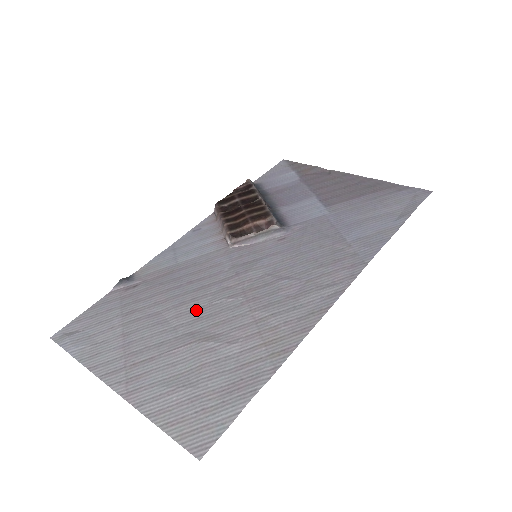
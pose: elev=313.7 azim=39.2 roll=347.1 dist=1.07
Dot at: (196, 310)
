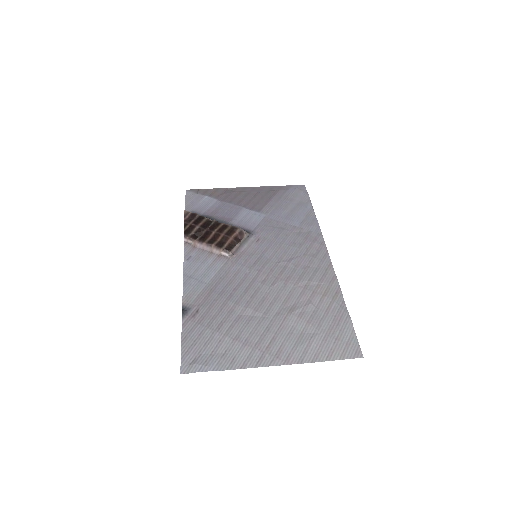
Dot at: (262, 301)
